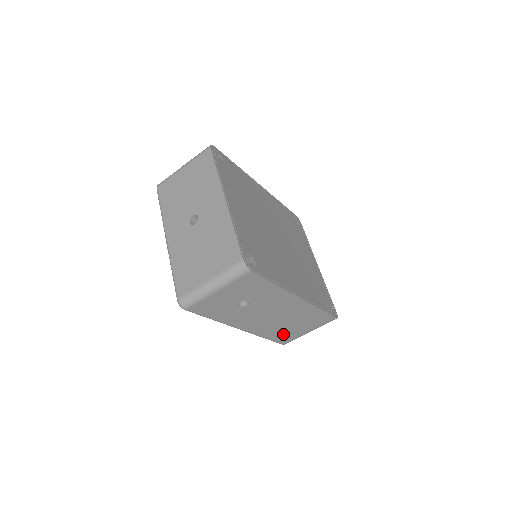
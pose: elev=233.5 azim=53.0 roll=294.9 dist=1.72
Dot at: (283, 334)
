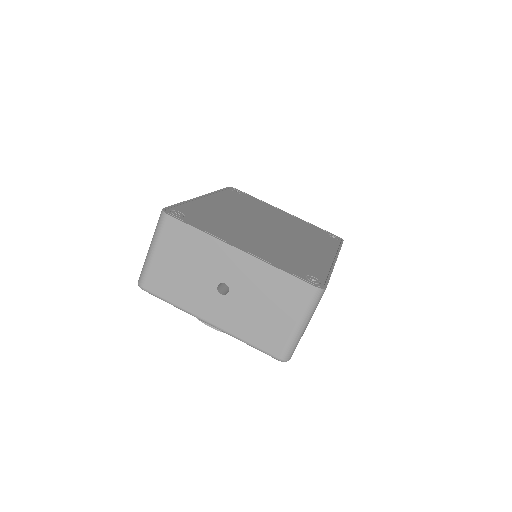
Dot at: occluded
